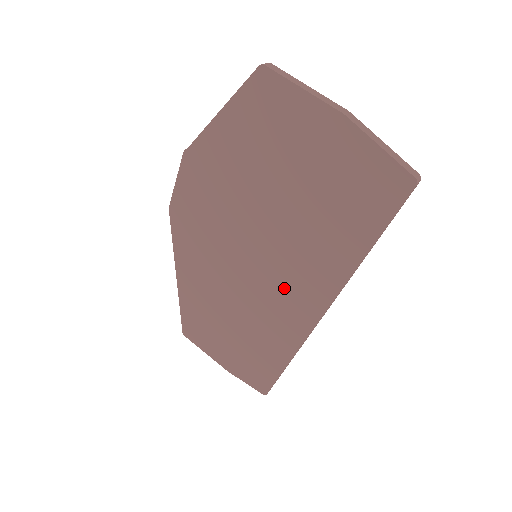
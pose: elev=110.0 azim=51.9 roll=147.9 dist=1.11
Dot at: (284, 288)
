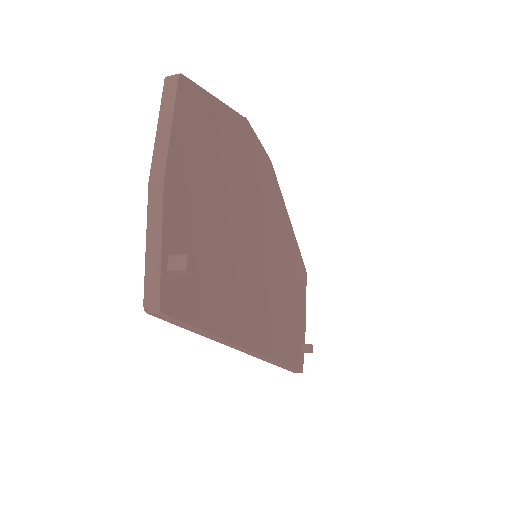
Dot at: occluded
